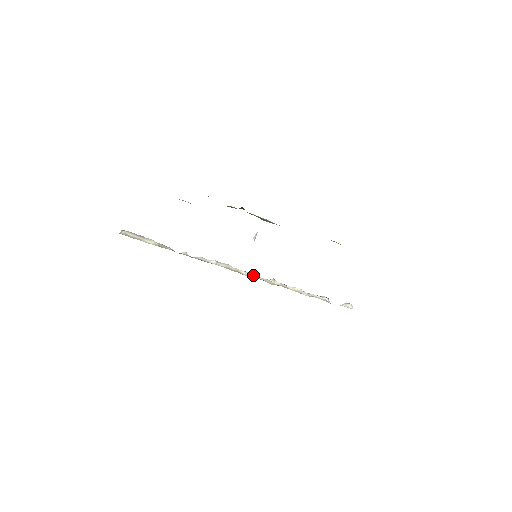
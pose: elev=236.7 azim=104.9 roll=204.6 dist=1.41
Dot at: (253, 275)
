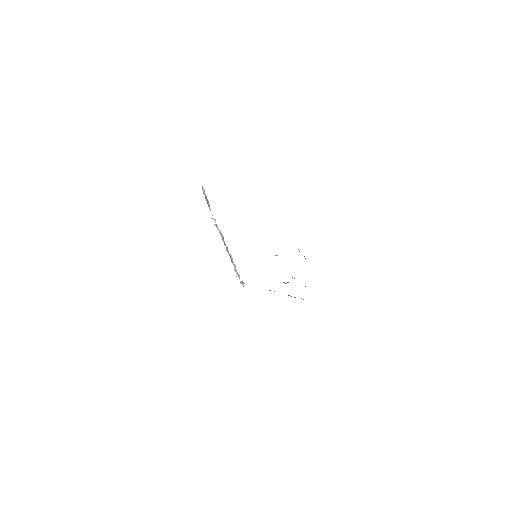
Dot at: occluded
